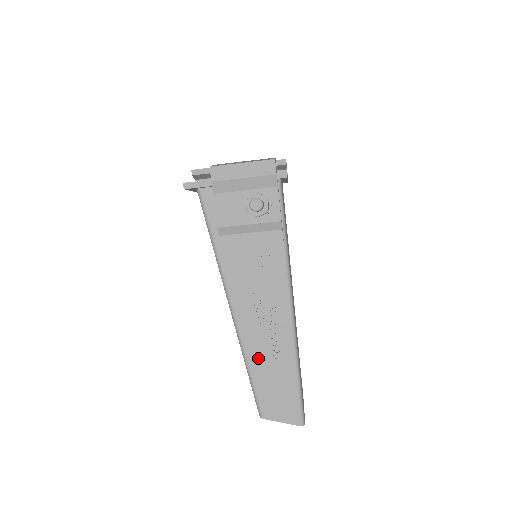
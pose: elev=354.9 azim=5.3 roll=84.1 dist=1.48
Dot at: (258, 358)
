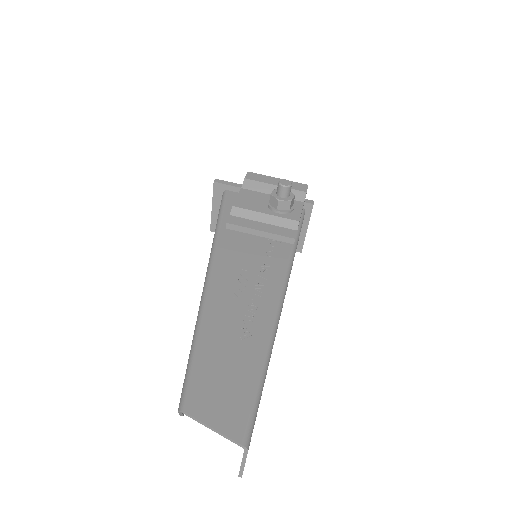
Dot at: (216, 330)
